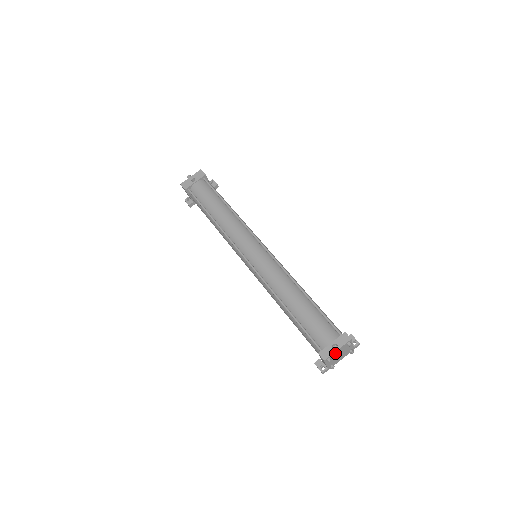
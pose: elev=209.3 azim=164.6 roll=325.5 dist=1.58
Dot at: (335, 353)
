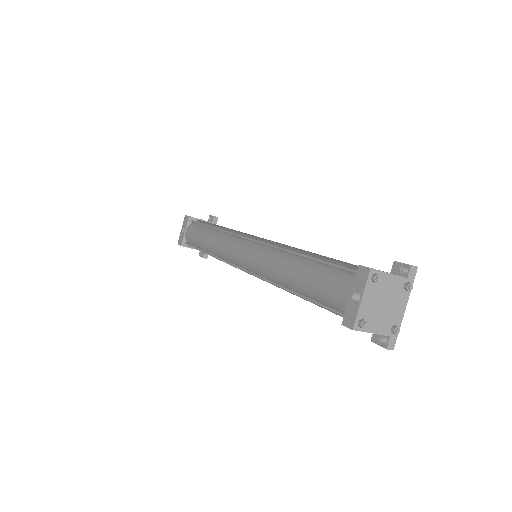
Dot at: (365, 307)
